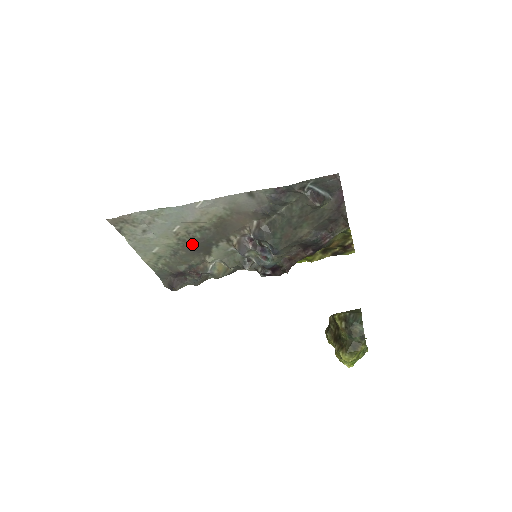
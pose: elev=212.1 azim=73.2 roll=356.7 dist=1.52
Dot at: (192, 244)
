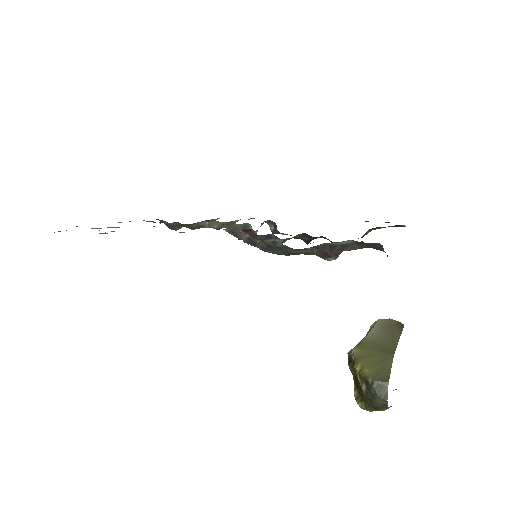
Dot at: occluded
